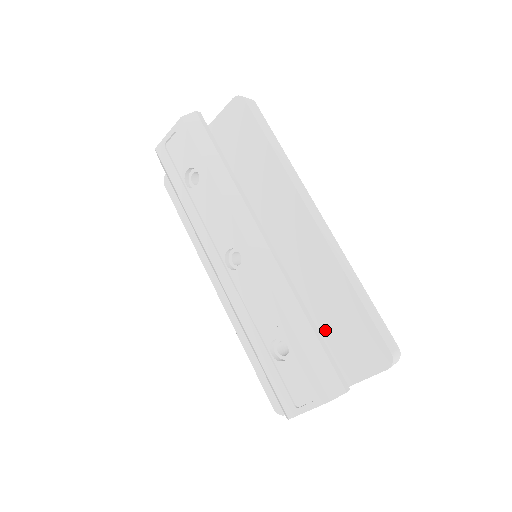
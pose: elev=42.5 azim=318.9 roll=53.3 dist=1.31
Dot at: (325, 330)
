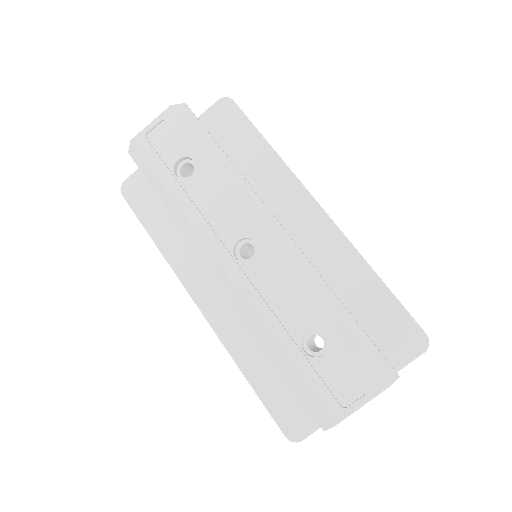
Dot at: occluded
